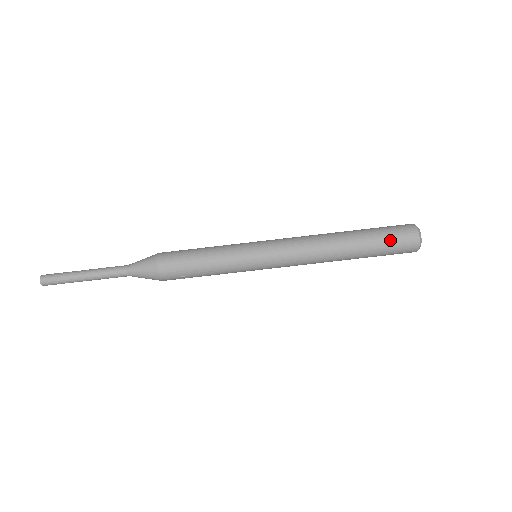
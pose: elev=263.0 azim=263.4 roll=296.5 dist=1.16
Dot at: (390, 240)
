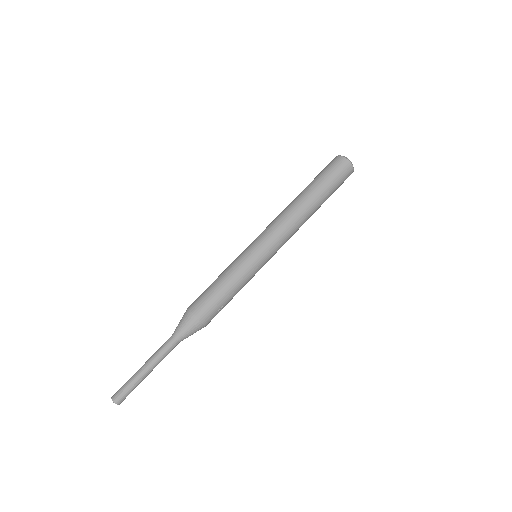
Dot at: (333, 176)
